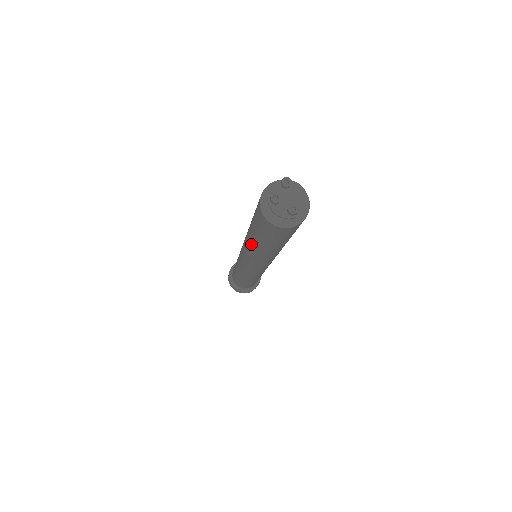
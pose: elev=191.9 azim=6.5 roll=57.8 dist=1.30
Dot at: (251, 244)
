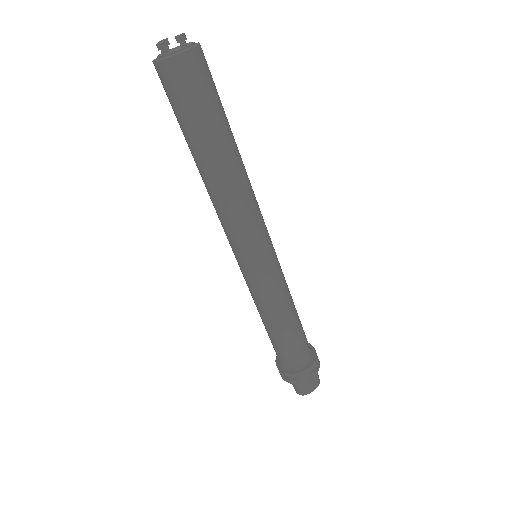
Dot at: (209, 172)
